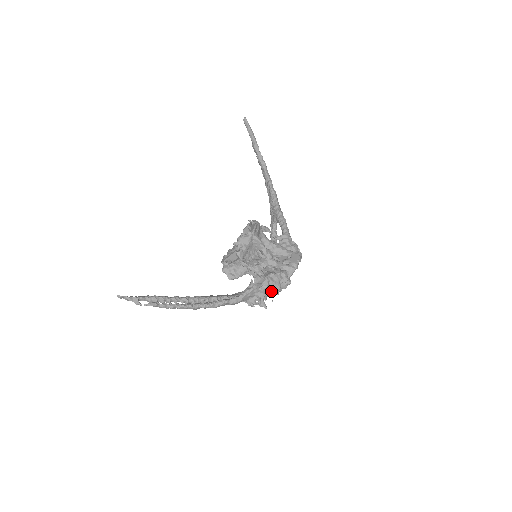
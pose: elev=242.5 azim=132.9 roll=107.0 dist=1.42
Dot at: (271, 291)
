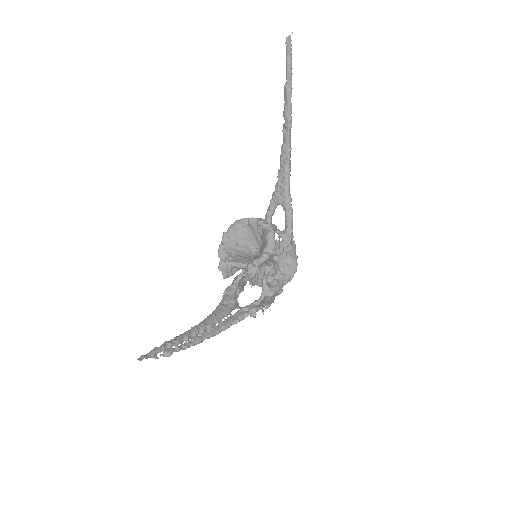
Dot at: occluded
